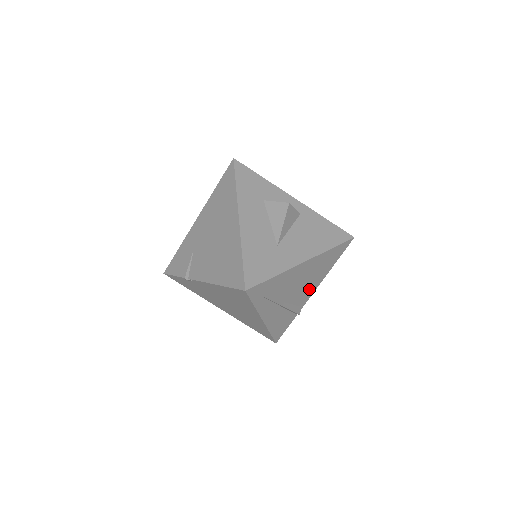
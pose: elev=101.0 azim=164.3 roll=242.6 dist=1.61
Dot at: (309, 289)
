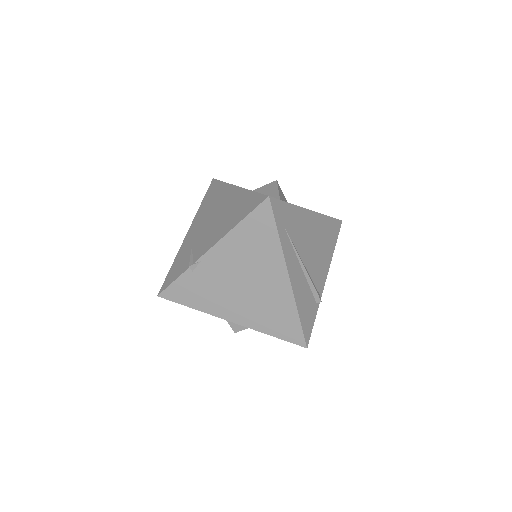
Dot at: (321, 268)
